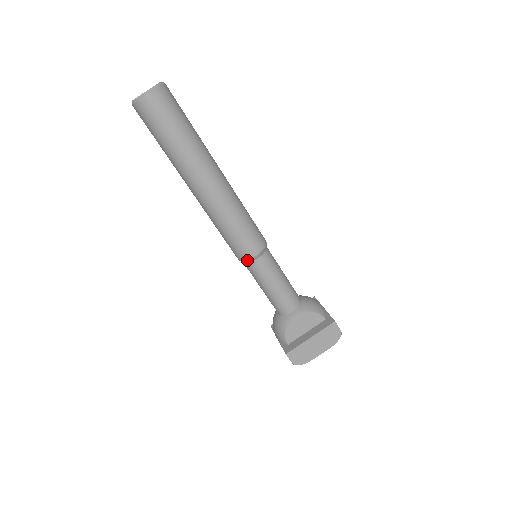
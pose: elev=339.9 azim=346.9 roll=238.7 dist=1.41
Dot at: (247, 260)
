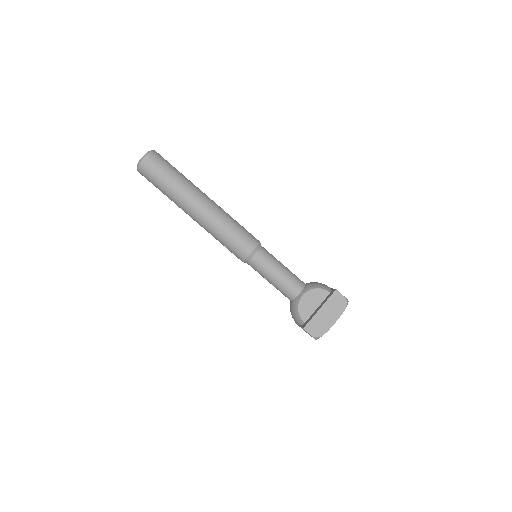
Dot at: (247, 257)
